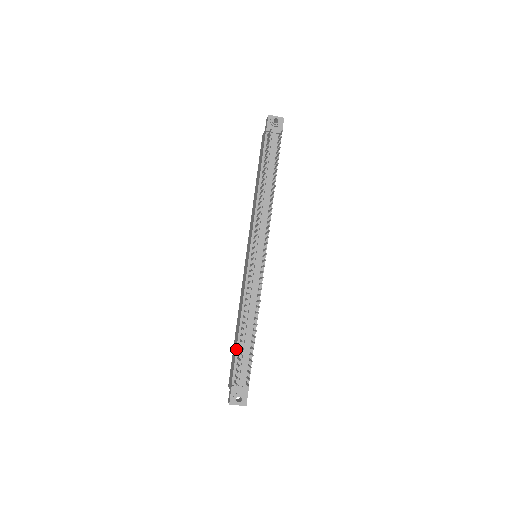
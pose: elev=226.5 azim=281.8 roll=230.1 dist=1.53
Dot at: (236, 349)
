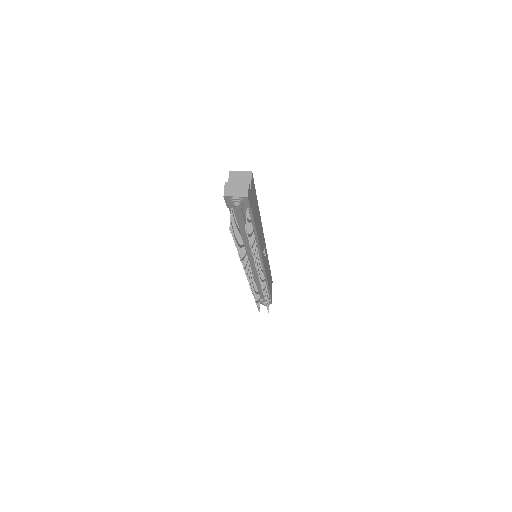
Dot at: occluded
